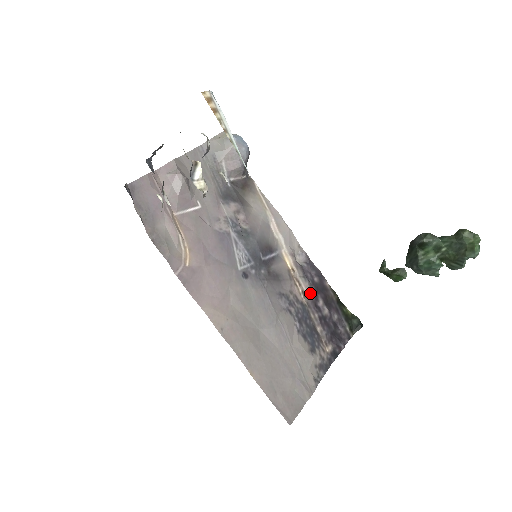
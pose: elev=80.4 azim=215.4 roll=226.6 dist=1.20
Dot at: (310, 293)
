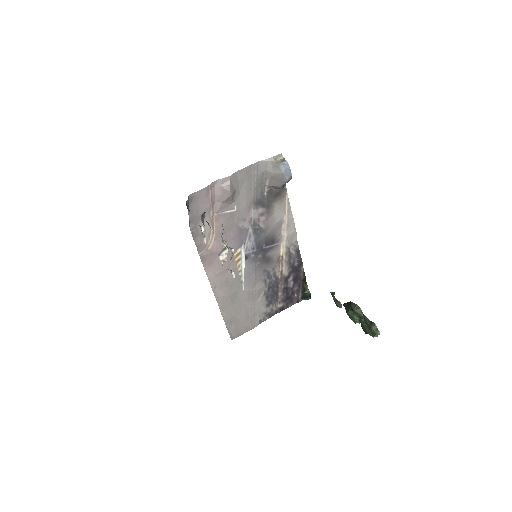
Dot at: (286, 273)
